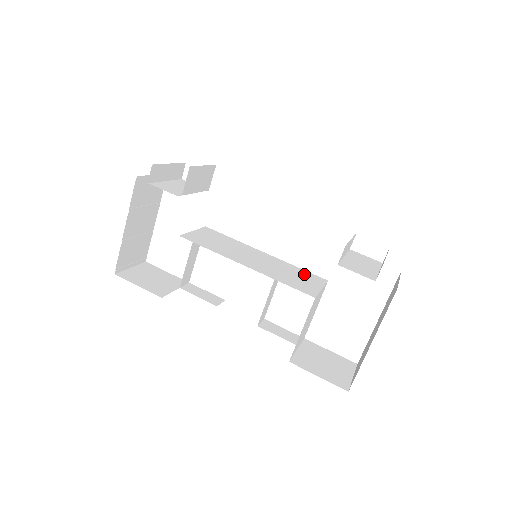
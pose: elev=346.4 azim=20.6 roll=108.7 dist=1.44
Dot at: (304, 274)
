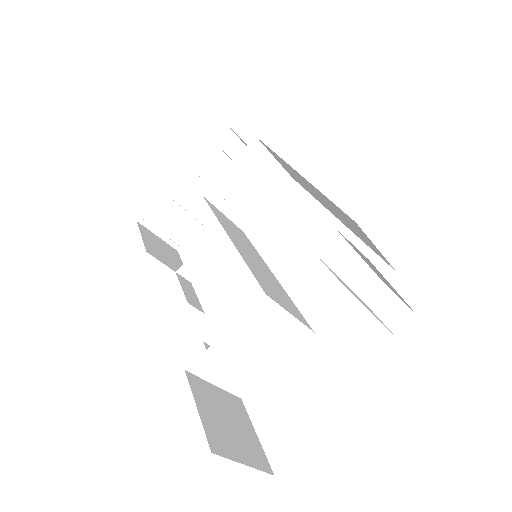
Dot at: (291, 304)
